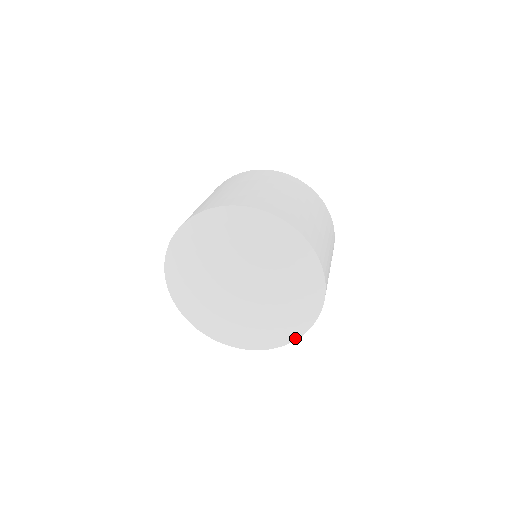
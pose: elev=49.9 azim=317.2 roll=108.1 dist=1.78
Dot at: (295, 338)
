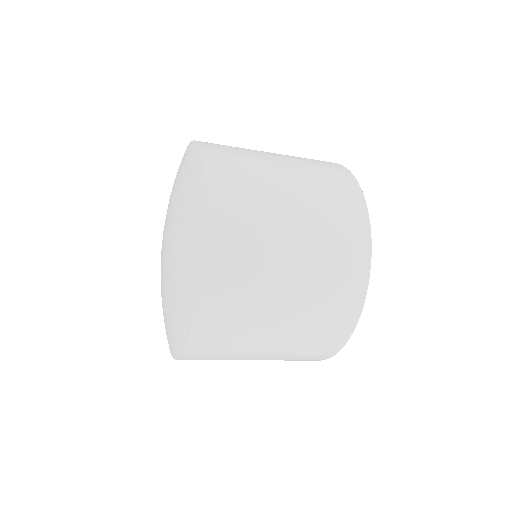
Dot at: (202, 226)
